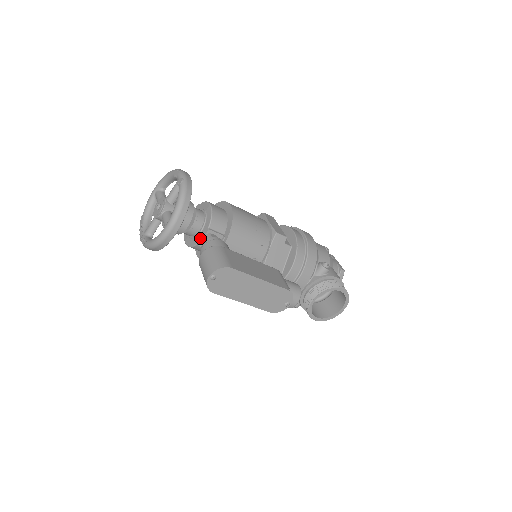
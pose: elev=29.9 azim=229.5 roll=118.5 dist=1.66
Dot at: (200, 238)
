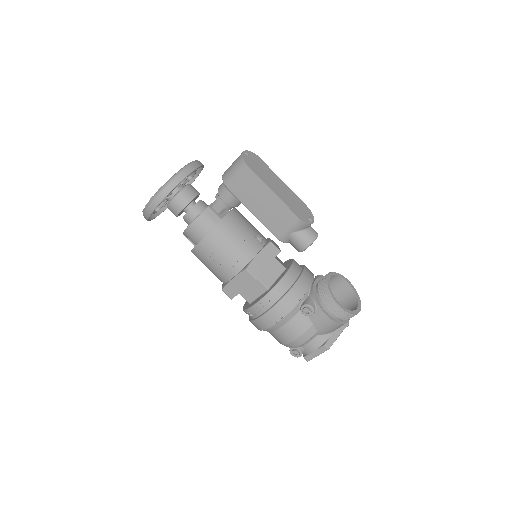
Dot at: (209, 205)
